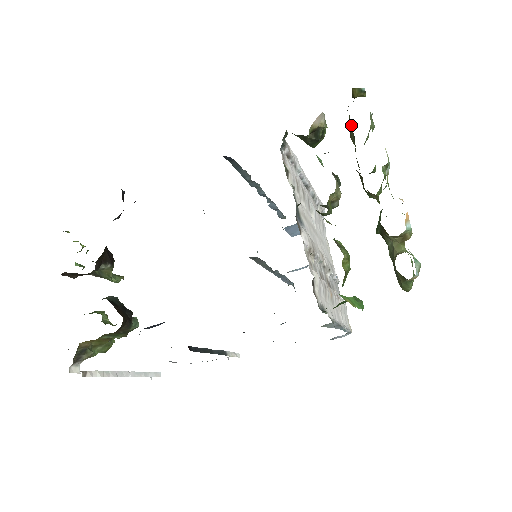
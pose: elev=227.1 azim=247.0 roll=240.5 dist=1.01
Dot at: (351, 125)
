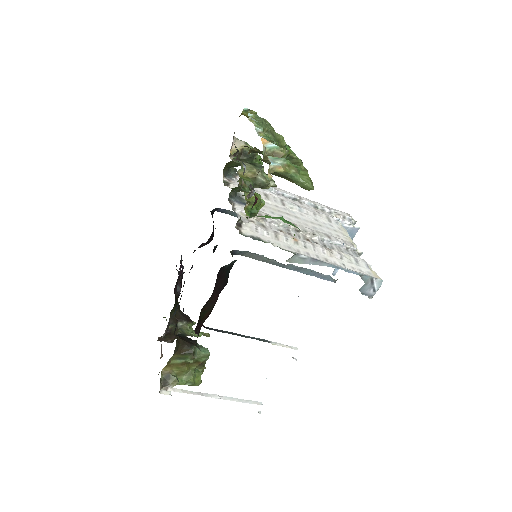
Dot at: occluded
